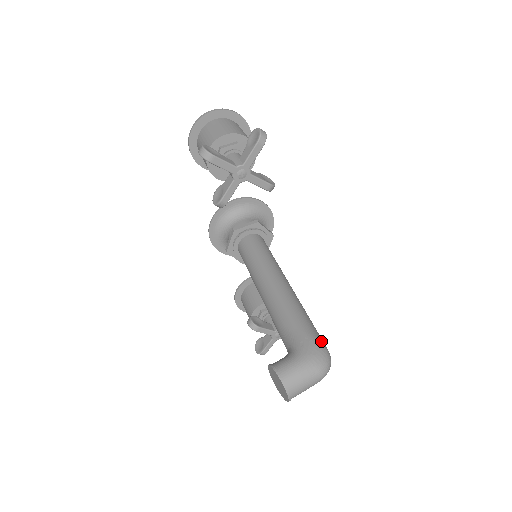
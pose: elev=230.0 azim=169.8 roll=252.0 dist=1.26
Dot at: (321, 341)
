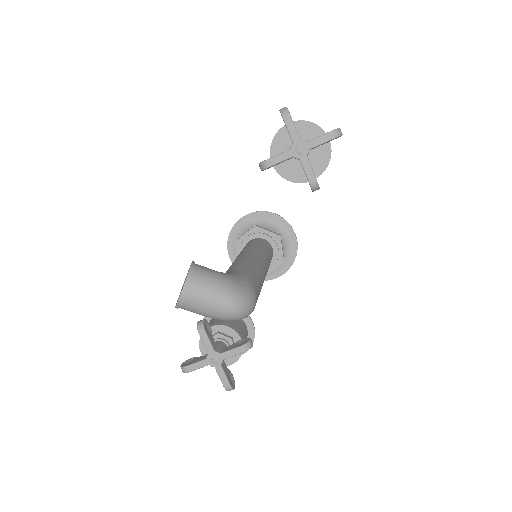
Dot at: (256, 291)
